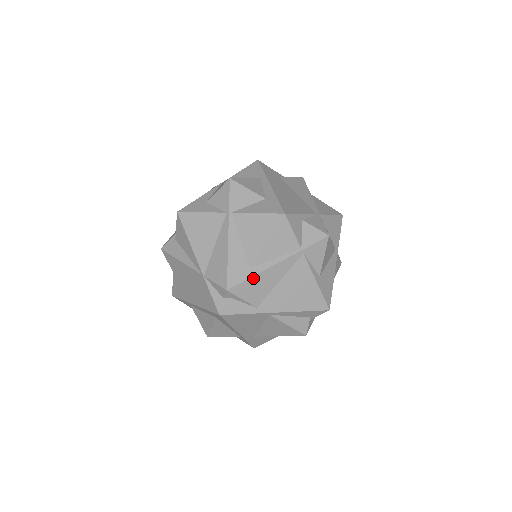
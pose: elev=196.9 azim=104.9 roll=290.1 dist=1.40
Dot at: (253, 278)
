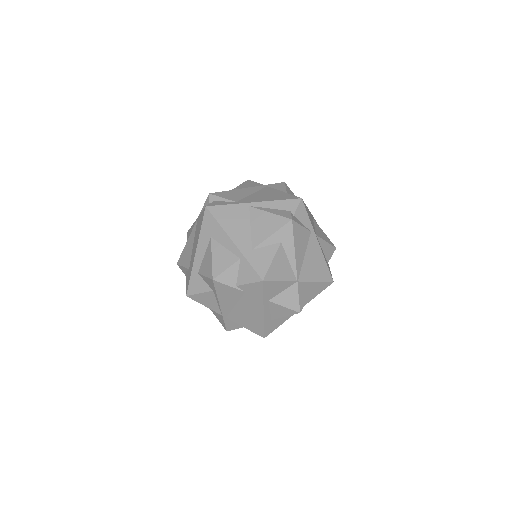
Dot at: (229, 191)
